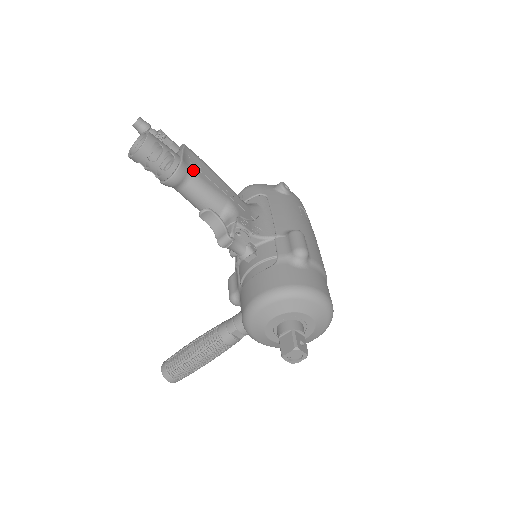
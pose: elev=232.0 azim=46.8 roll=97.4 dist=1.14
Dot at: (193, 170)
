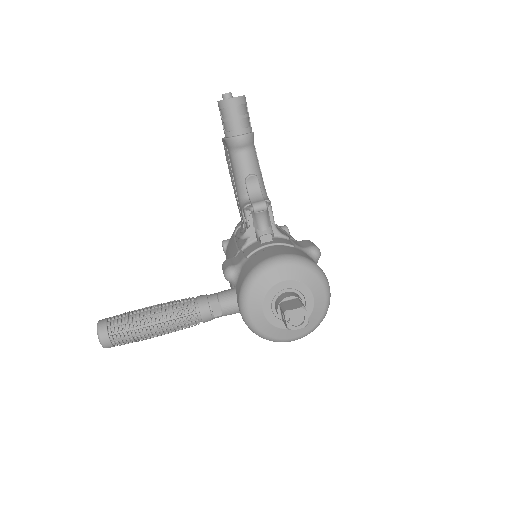
Dot at: occluded
